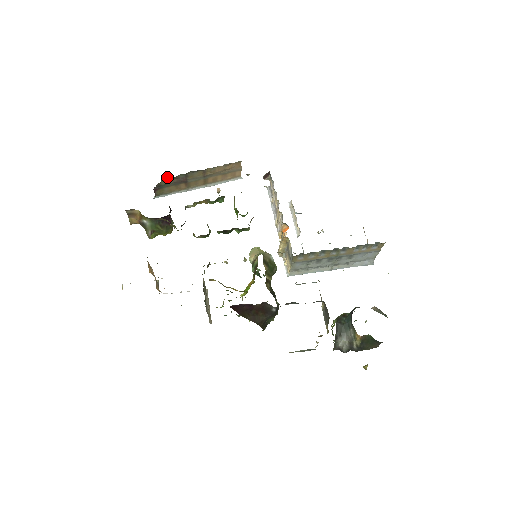
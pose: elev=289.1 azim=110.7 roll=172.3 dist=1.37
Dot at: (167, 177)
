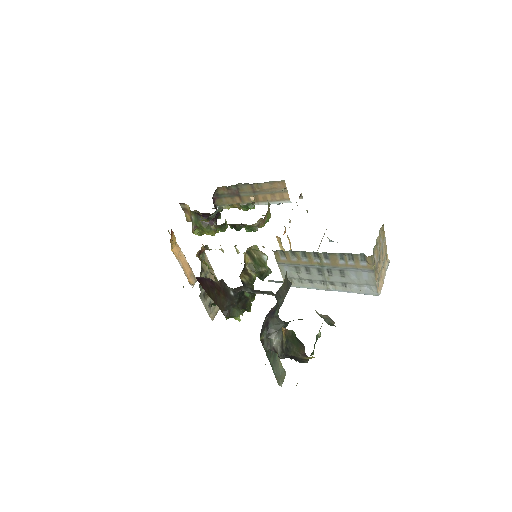
Dot at: (222, 186)
